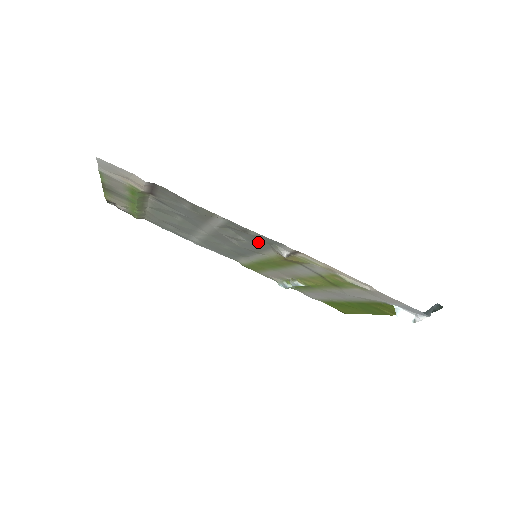
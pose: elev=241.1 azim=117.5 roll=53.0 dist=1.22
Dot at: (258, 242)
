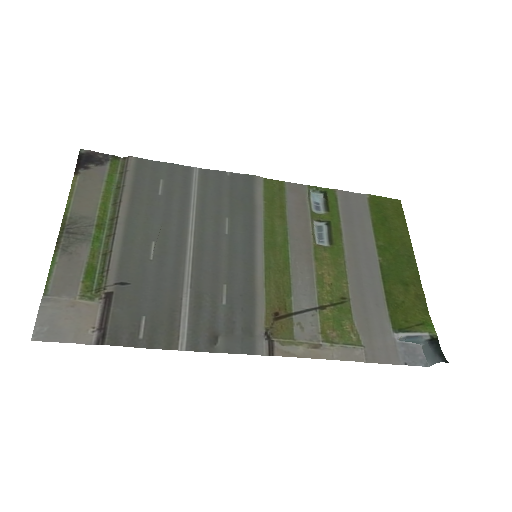
Dot at: (238, 313)
